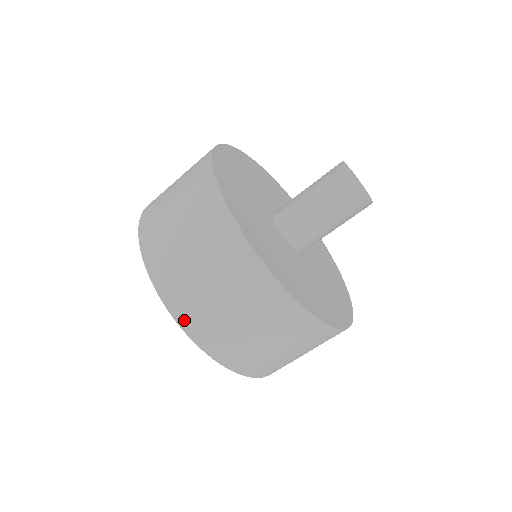
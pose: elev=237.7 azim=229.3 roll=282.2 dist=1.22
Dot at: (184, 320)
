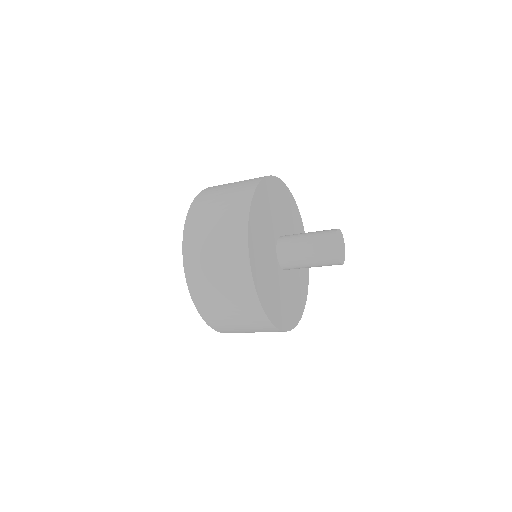
Dot at: (188, 265)
